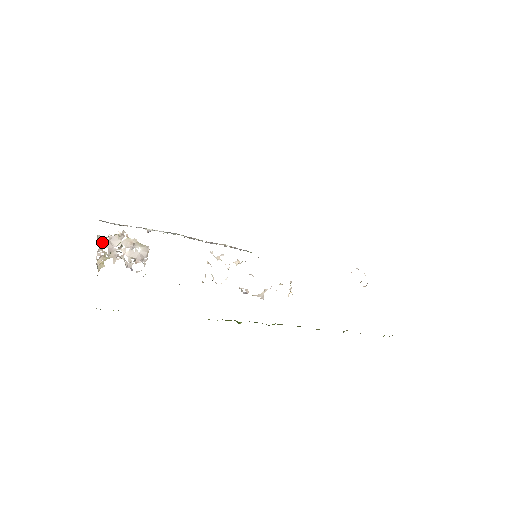
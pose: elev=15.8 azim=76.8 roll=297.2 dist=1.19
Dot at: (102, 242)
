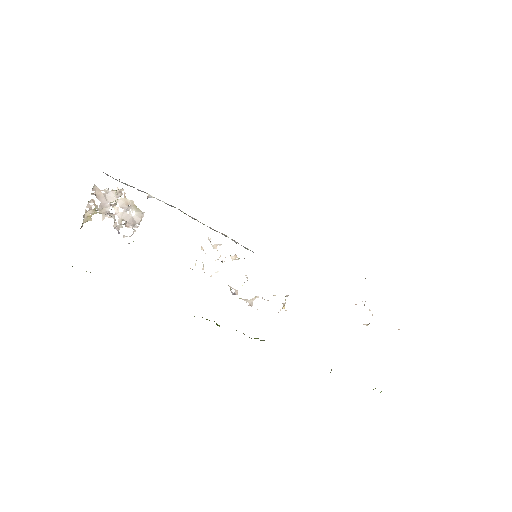
Dot at: (97, 194)
